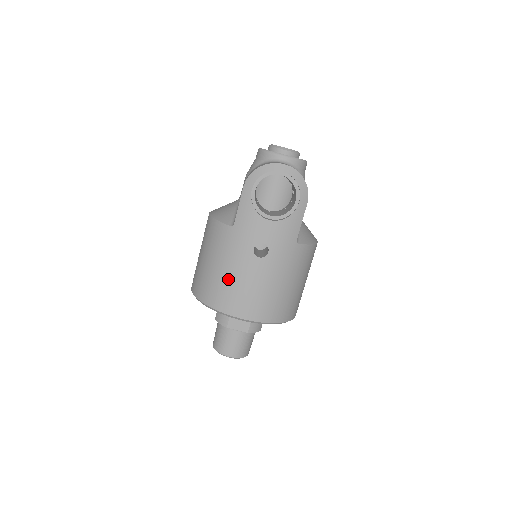
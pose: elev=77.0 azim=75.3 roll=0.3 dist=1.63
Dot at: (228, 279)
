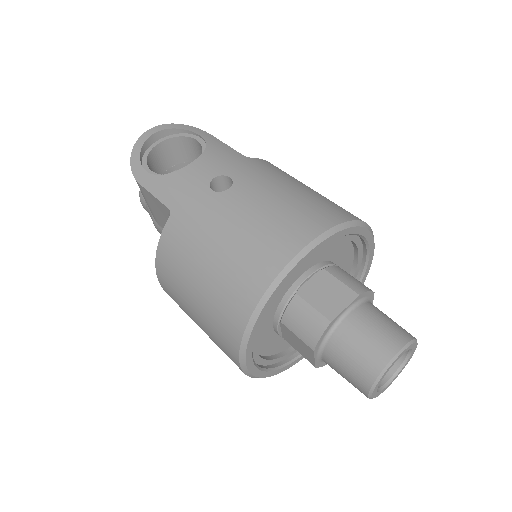
Dot at: (232, 243)
